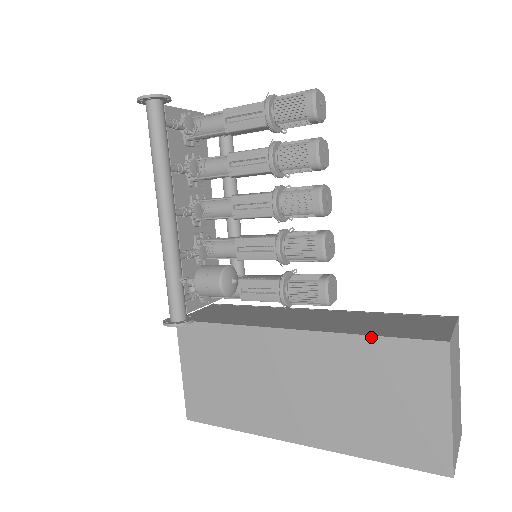
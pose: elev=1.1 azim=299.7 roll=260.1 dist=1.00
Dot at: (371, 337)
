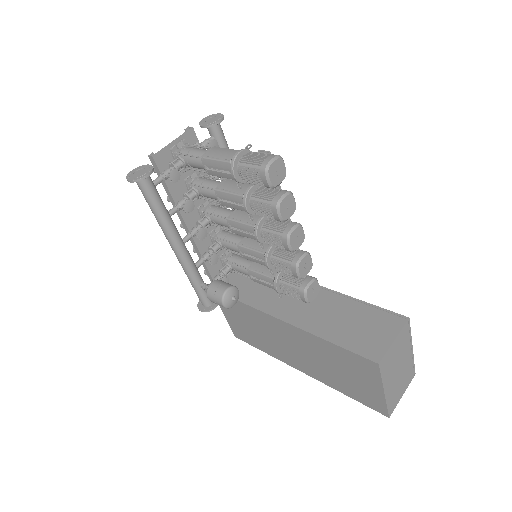
Dot at: (331, 343)
